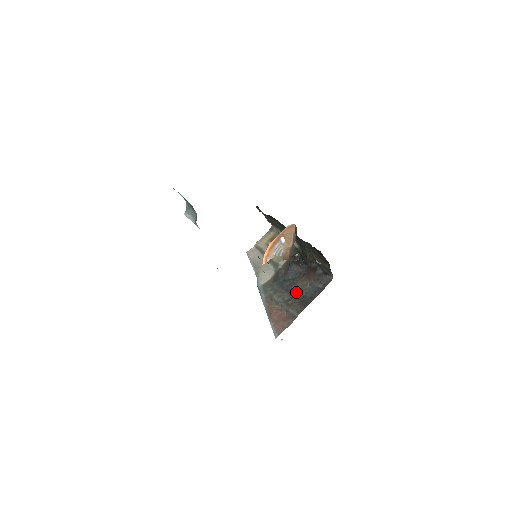
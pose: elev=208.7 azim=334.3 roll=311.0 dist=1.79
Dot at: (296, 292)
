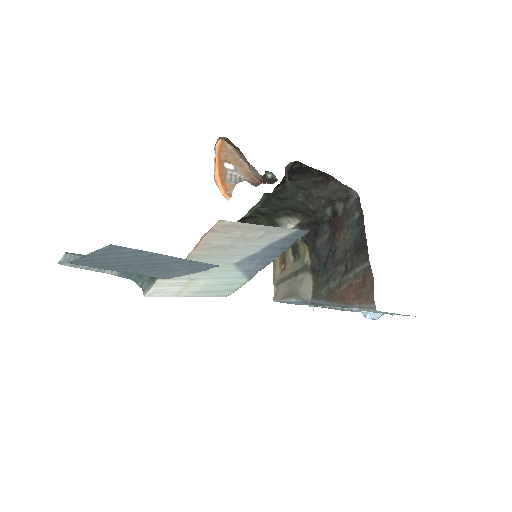
Dot at: (344, 253)
